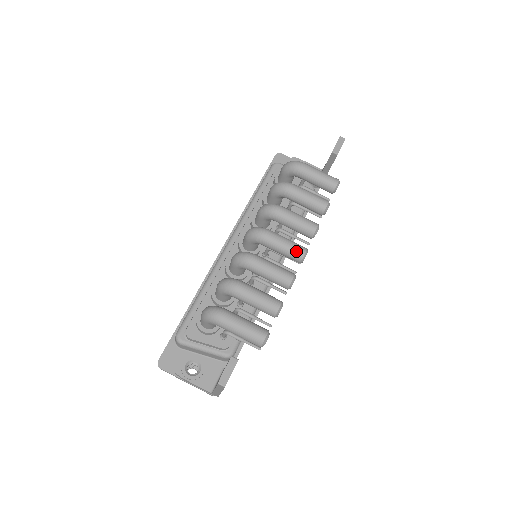
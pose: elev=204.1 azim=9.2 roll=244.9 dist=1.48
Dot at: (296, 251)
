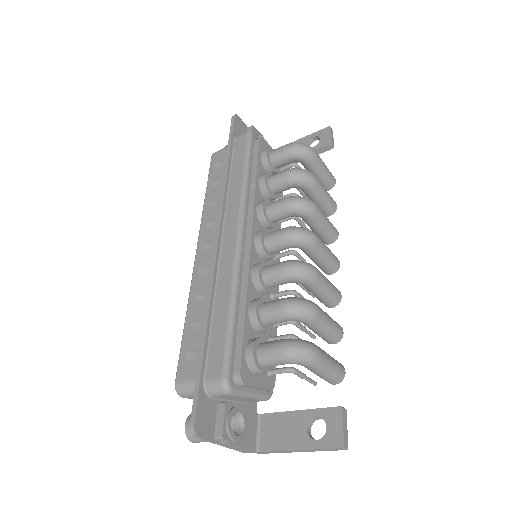
Dot at: (335, 262)
